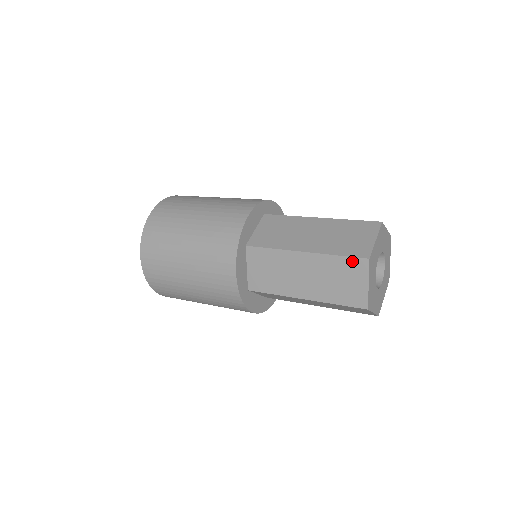
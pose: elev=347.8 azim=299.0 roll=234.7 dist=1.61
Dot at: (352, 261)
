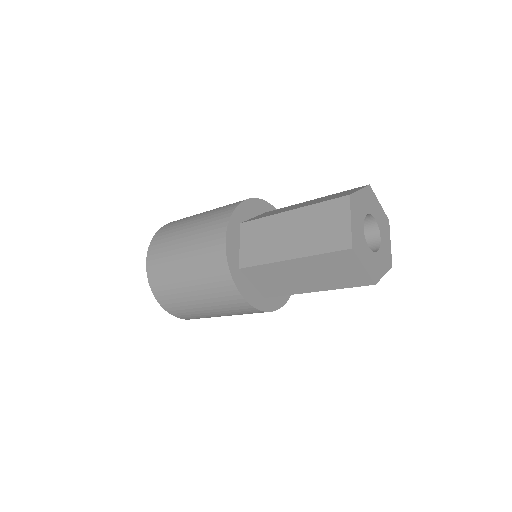
Dot at: (334, 203)
